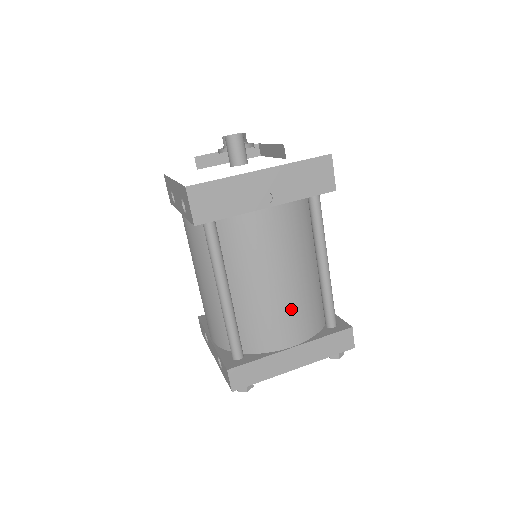
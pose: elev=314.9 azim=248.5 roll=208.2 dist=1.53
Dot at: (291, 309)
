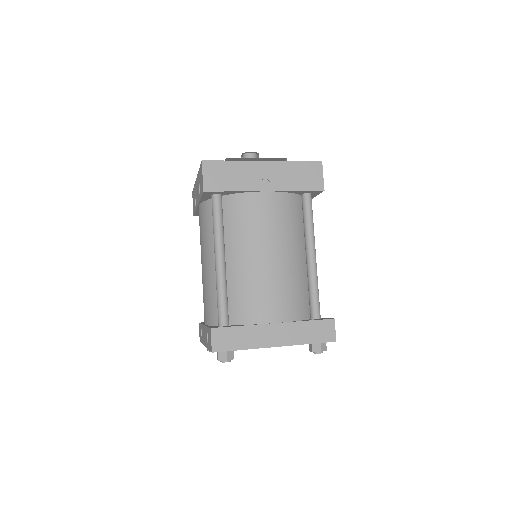
Dot at: (277, 285)
